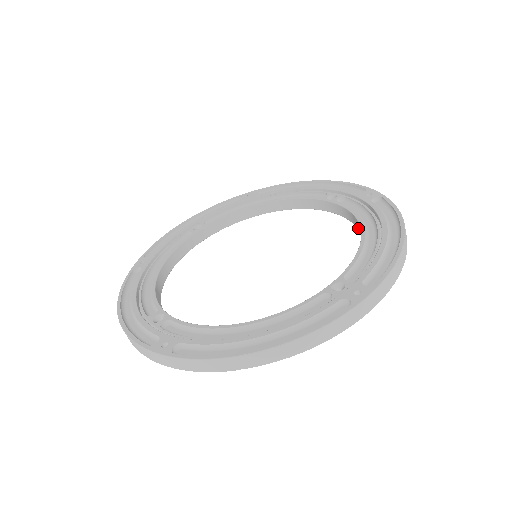
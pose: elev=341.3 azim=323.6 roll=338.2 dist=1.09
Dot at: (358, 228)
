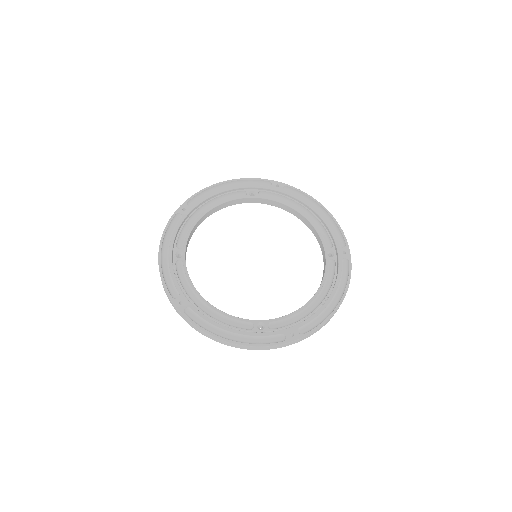
Dot at: (288, 211)
